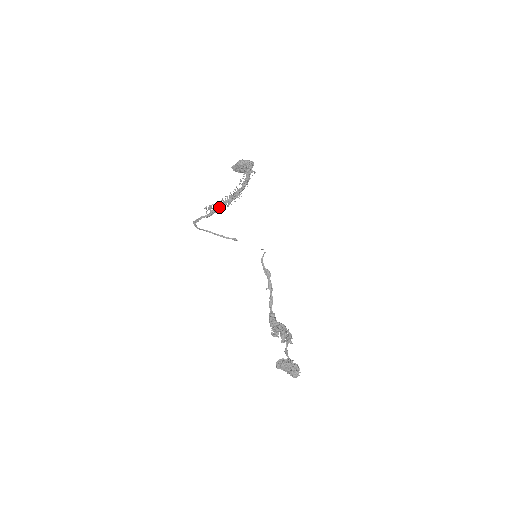
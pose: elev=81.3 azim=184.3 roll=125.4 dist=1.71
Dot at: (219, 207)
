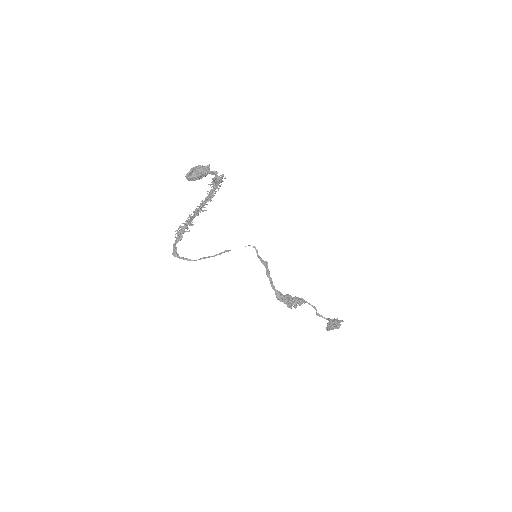
Dot at: (187, 225)
